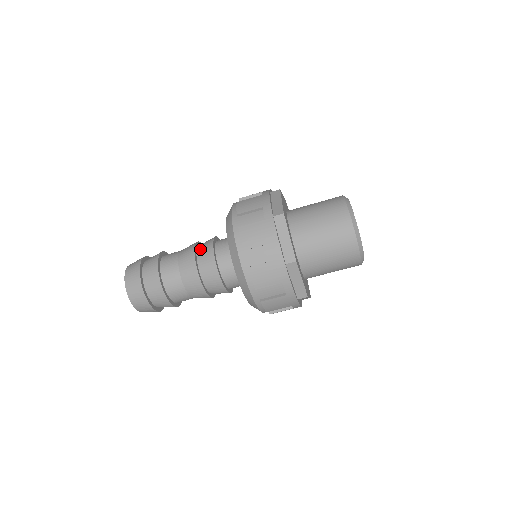
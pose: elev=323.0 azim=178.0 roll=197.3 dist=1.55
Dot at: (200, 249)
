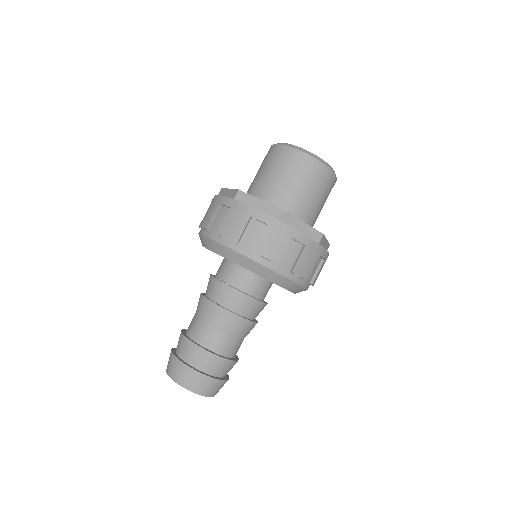
Dot at: (208, 292)
